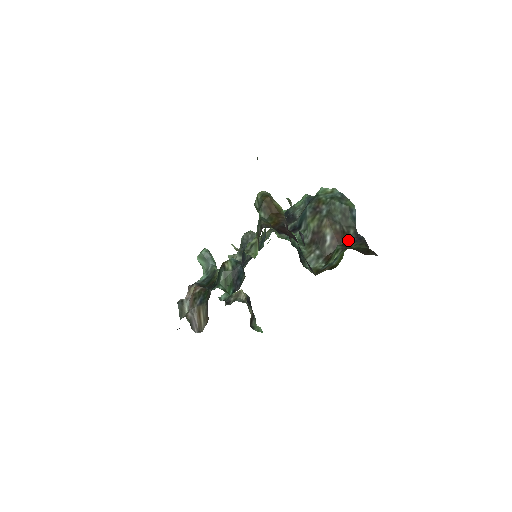
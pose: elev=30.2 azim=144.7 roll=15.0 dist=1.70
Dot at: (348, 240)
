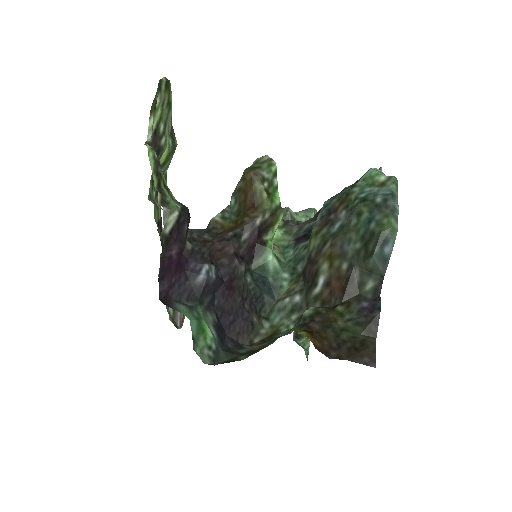
Dot at: (349, 301)
